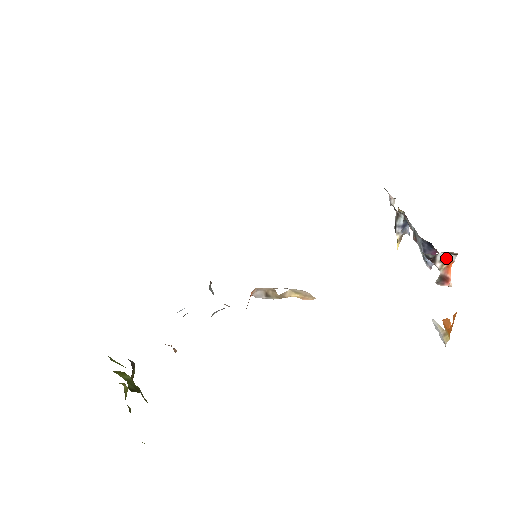
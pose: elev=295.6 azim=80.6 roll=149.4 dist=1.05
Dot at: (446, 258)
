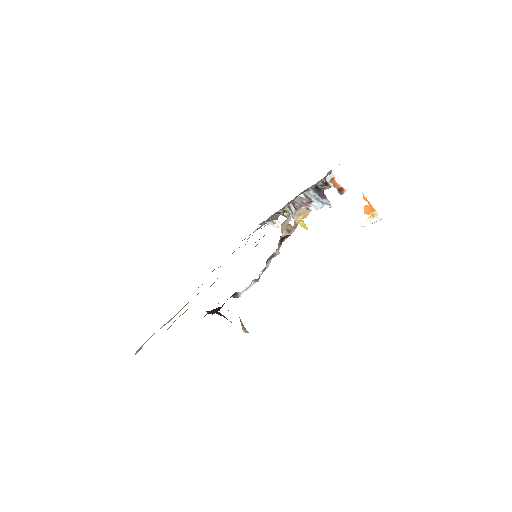
Dot at: (330, 179)
